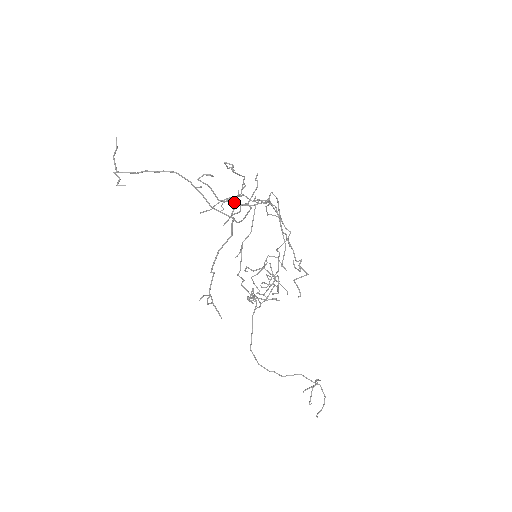
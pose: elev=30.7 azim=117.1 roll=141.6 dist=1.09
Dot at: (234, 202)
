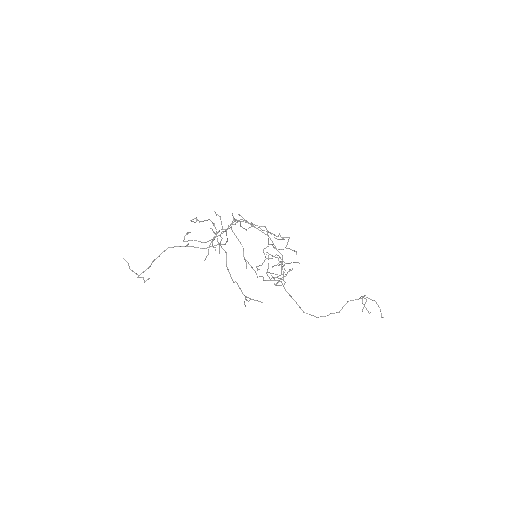
Dot at: (215, 237)
